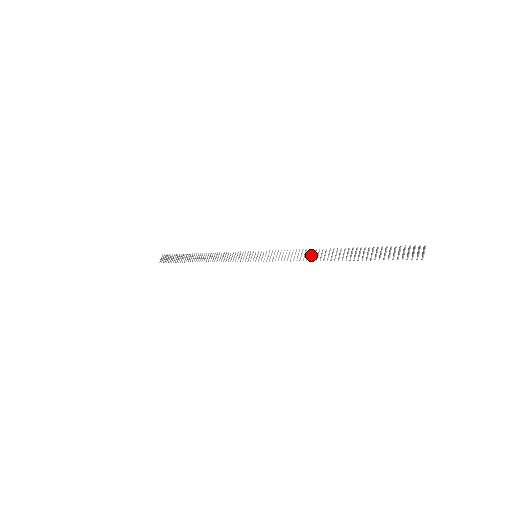
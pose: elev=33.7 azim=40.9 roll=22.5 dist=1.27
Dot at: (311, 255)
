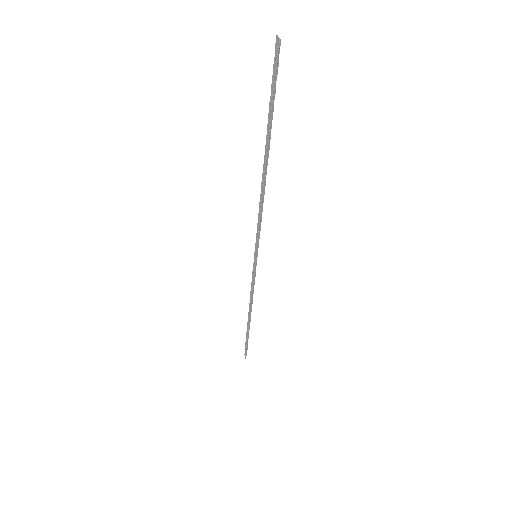
Dot at: (261, 192)
